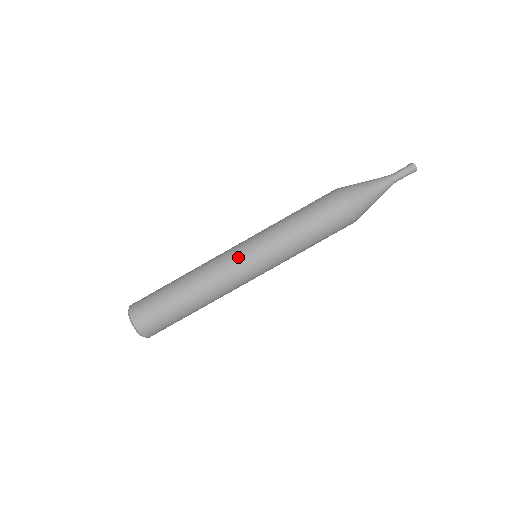
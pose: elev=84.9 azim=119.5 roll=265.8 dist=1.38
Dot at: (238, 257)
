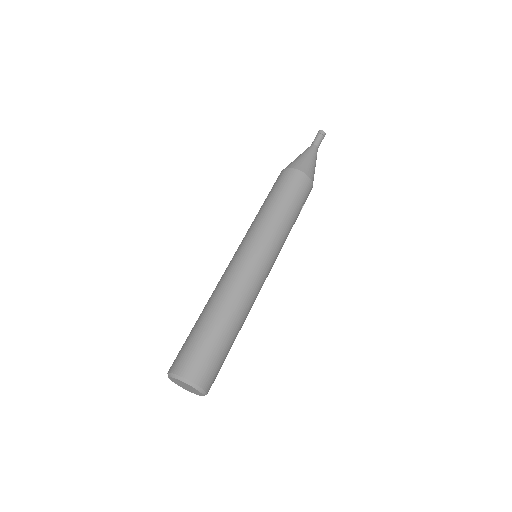
Dot at: (242, 256)
